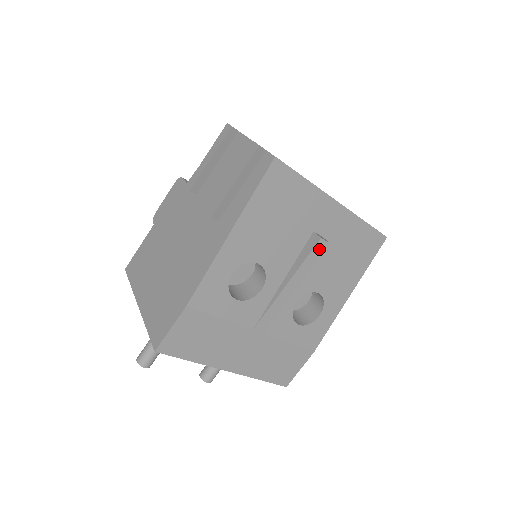
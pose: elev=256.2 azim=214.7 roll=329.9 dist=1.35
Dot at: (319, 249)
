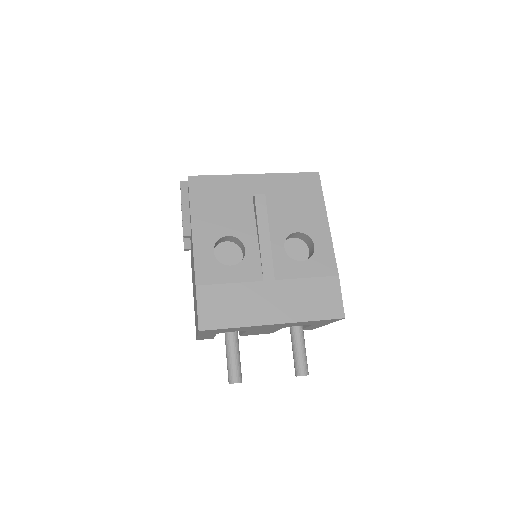
Dot at: (260, 201)
